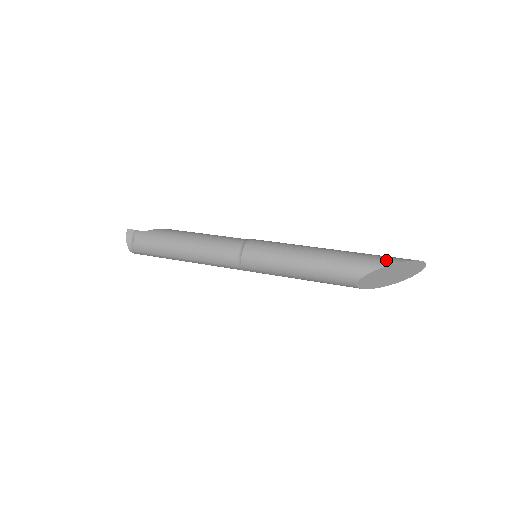
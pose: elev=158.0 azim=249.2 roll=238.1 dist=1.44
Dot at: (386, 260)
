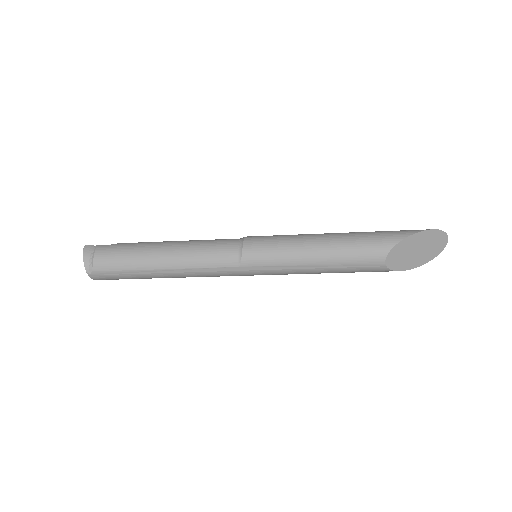
Dot at: (411, 230)
